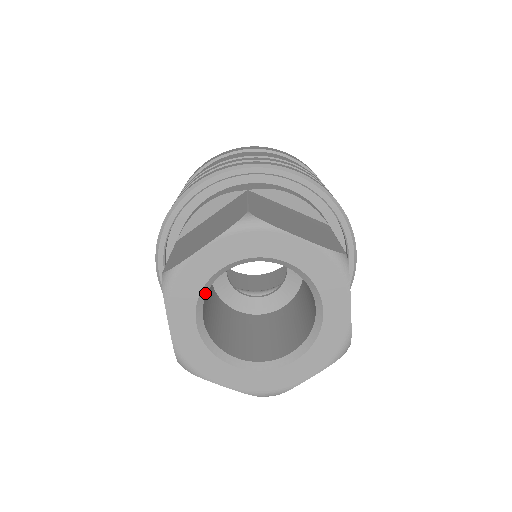
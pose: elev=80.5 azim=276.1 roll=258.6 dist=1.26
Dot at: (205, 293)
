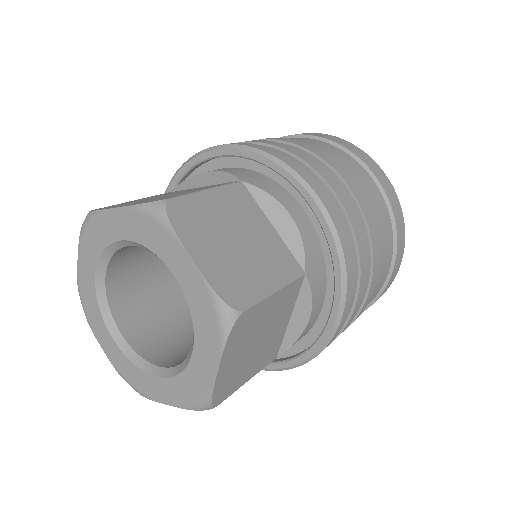
Dot at: (111, 254)
